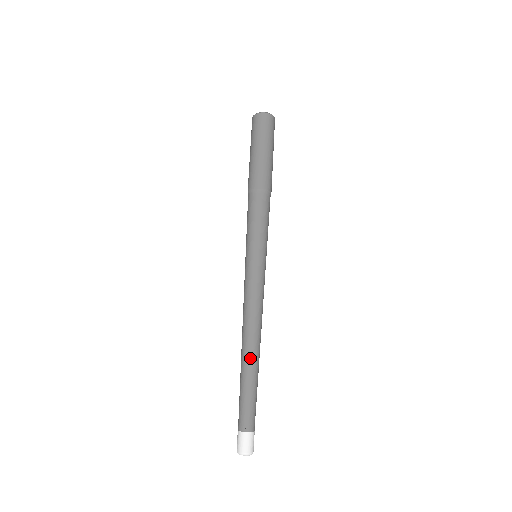
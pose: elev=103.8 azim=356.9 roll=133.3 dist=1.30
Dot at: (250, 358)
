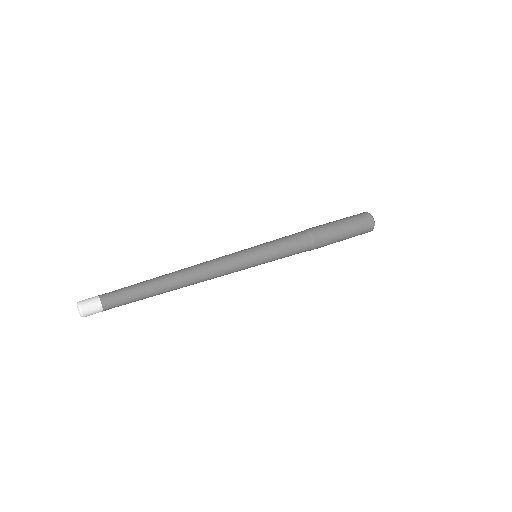
Dot at: (165, 275)
